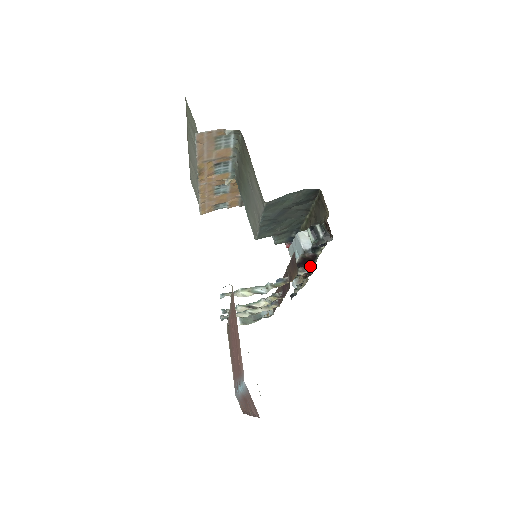
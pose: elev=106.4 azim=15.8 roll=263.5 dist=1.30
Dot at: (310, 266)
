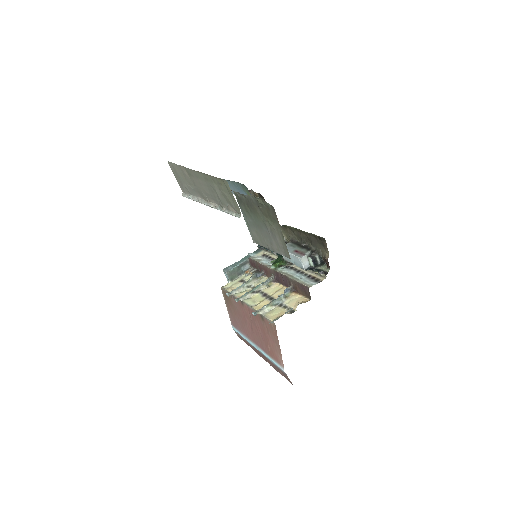
Dot at: occluded
